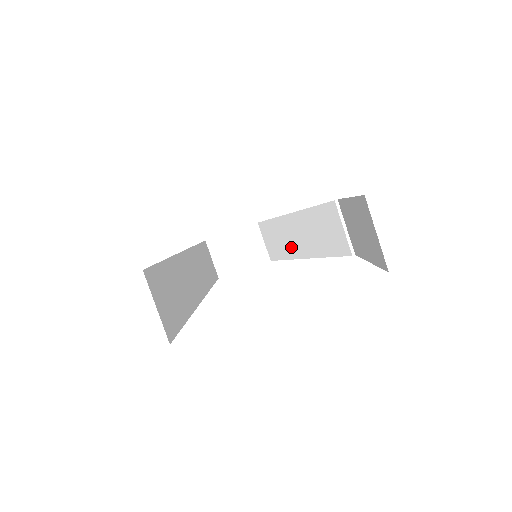
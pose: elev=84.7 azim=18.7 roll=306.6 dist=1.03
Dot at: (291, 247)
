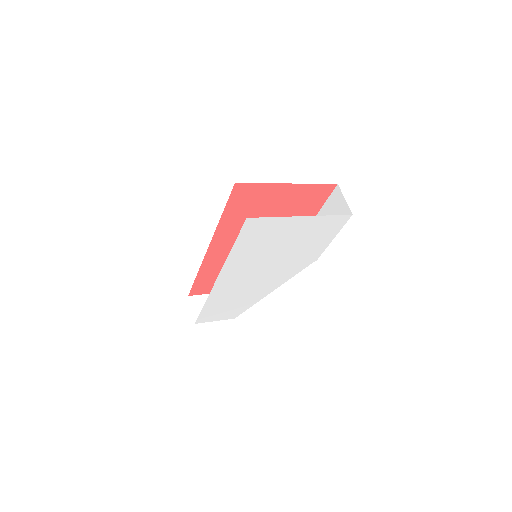
Dot at: occluded
